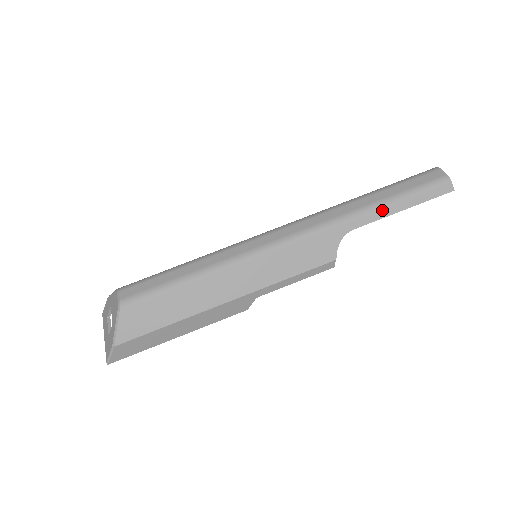
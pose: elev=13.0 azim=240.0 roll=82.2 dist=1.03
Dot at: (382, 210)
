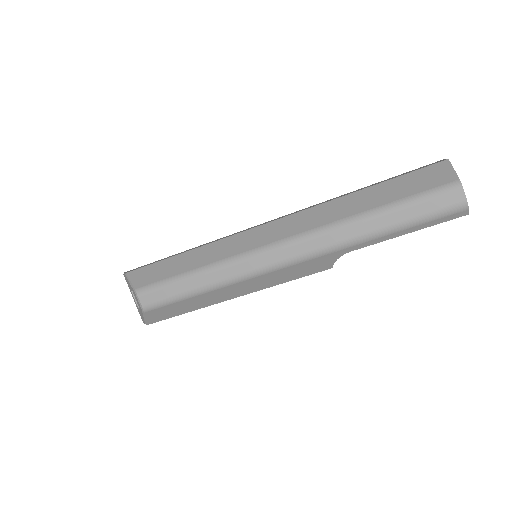
Dot at: (384, 237)
